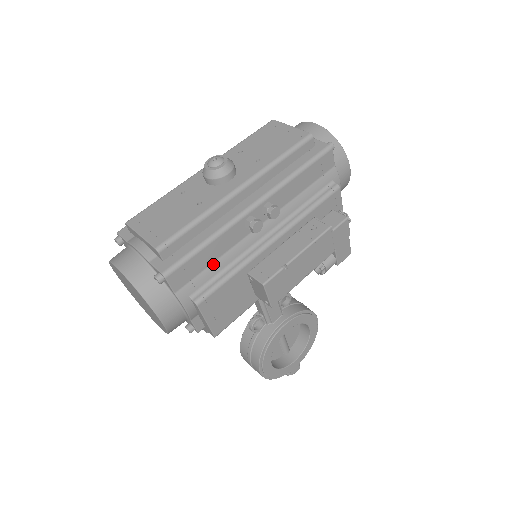
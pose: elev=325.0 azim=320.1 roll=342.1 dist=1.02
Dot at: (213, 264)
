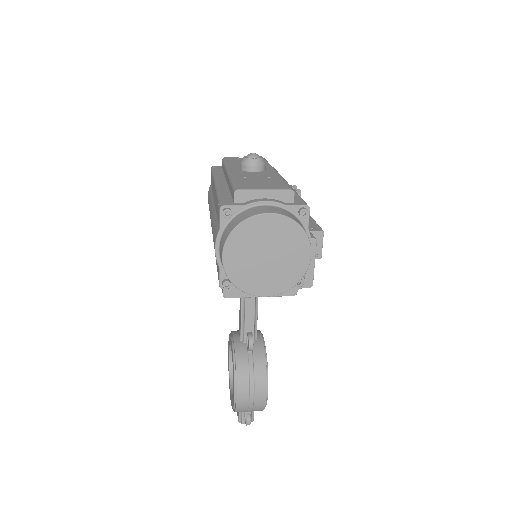
Dot at: occluded
